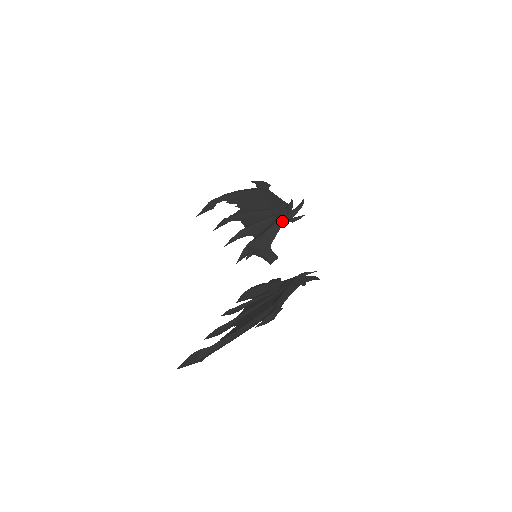
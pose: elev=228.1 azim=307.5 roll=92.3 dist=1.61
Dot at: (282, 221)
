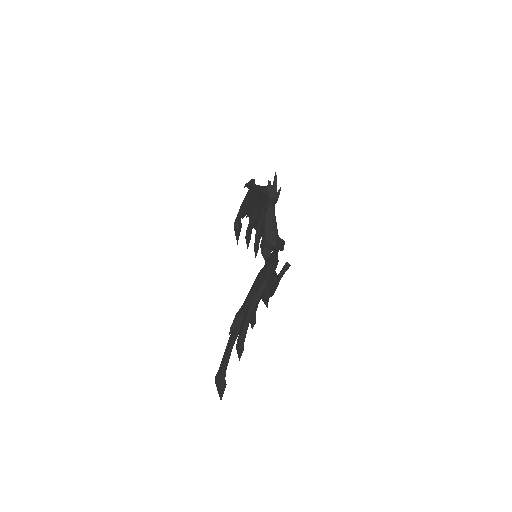
Dot at: (270, 206)
